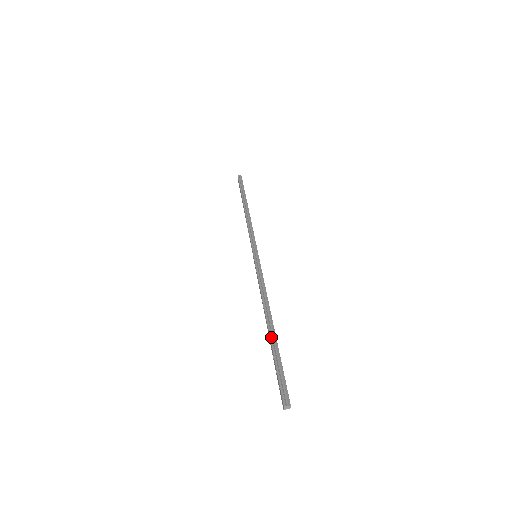
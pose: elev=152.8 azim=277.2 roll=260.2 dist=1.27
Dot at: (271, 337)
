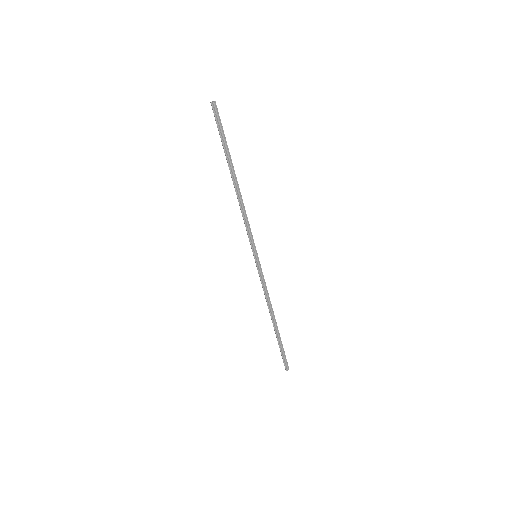
Dot at: (276, 334)
